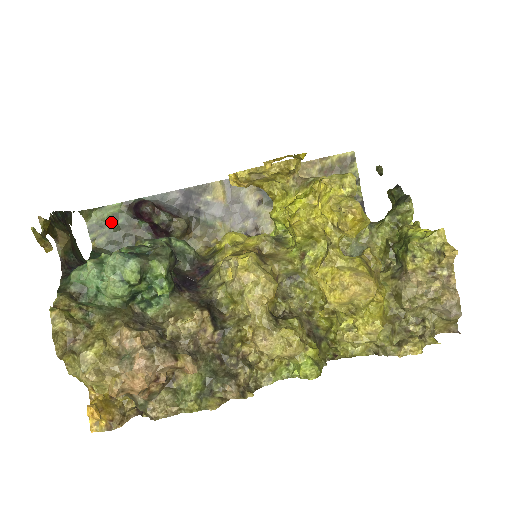
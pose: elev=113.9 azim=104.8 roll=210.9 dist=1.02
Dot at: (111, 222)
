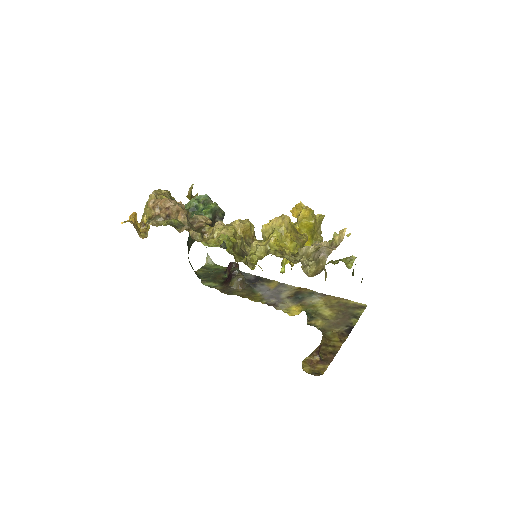
Dot at: (214, 270)
